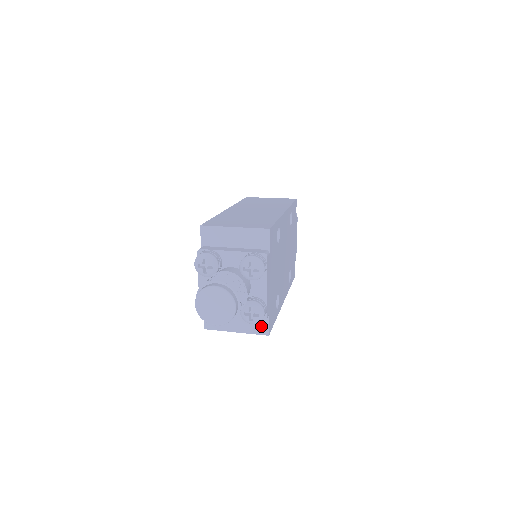
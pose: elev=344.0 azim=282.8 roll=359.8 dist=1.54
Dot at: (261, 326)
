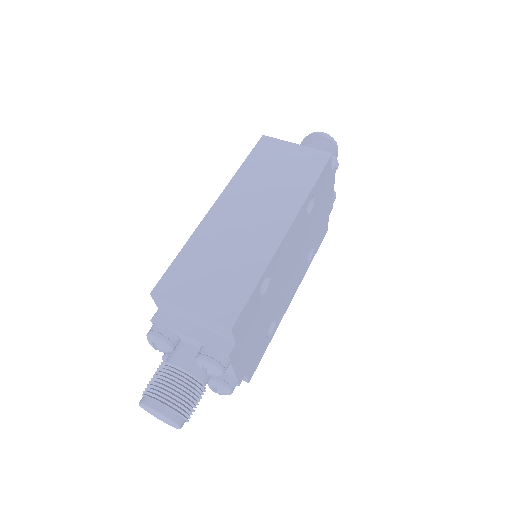
Dot at: occluded
